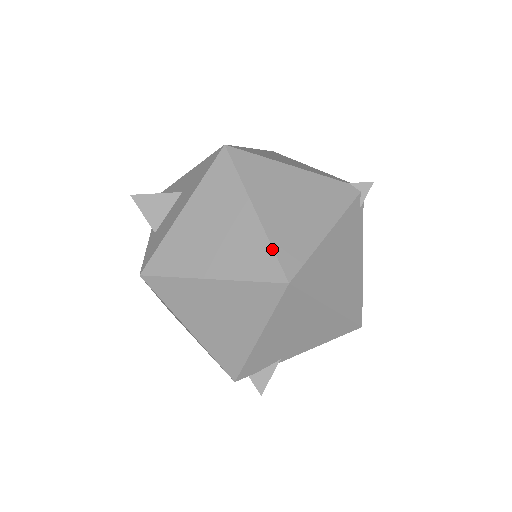
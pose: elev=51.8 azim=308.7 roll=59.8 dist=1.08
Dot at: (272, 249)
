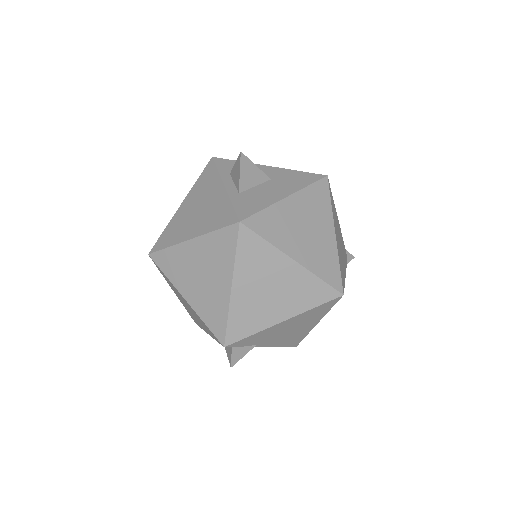
Dot at: (339, 266)
